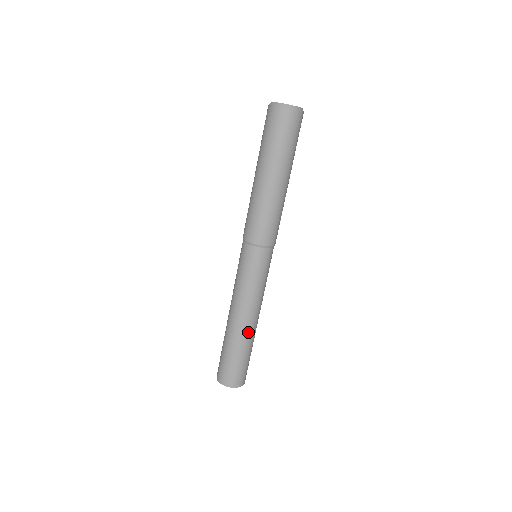
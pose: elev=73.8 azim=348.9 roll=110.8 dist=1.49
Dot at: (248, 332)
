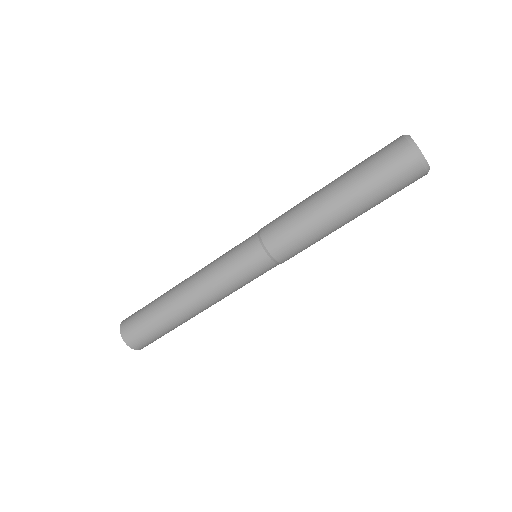
Dot at: (193, 316)
